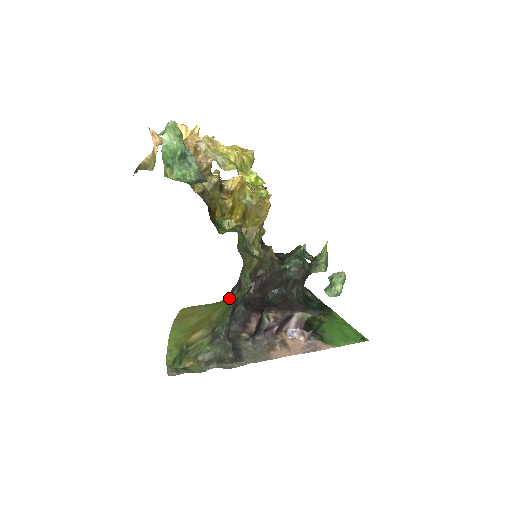
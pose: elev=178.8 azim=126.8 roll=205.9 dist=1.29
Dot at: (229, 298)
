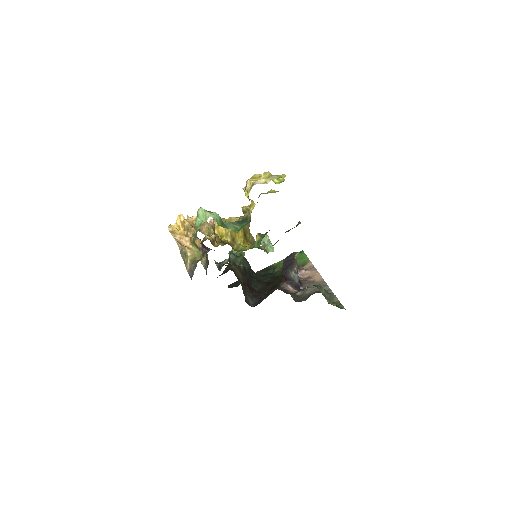
Dot at: occluded
